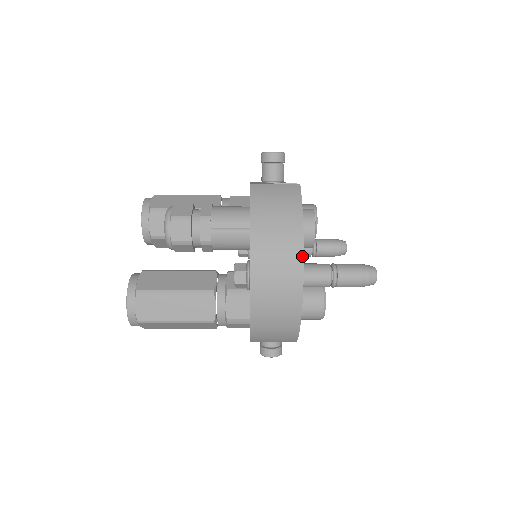
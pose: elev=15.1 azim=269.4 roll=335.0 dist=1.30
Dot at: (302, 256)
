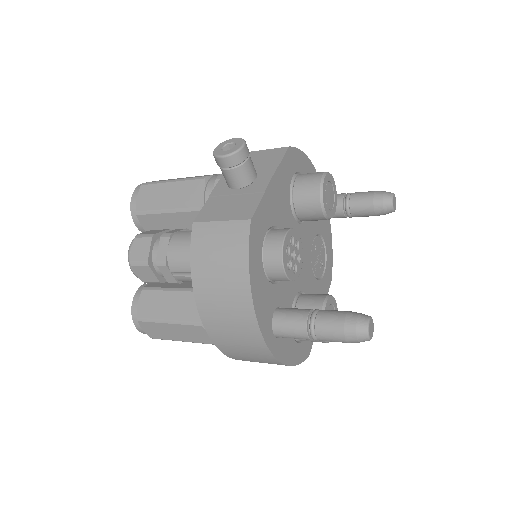
Dot at: (257, 328)
